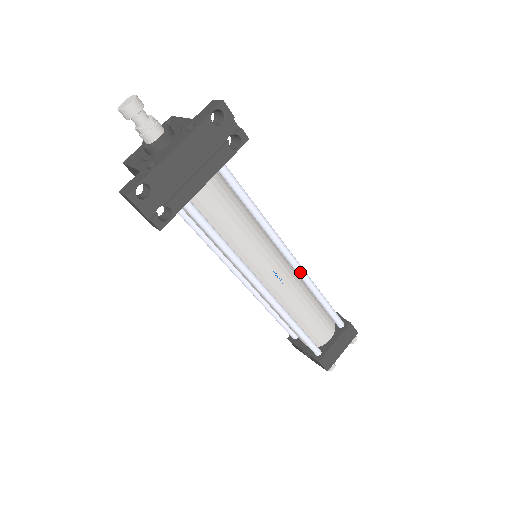
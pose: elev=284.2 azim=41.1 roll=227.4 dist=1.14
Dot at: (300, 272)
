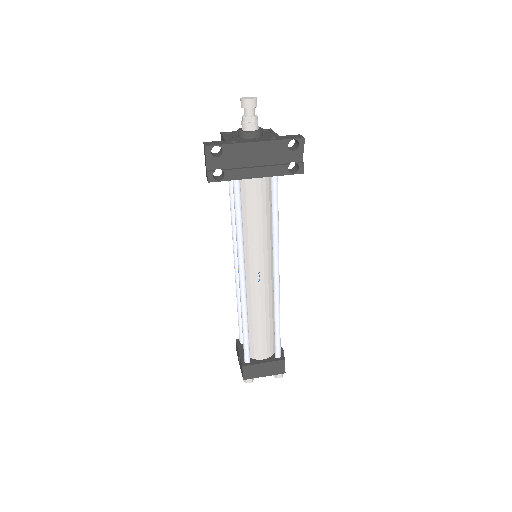
Dot at: (276, 290)
